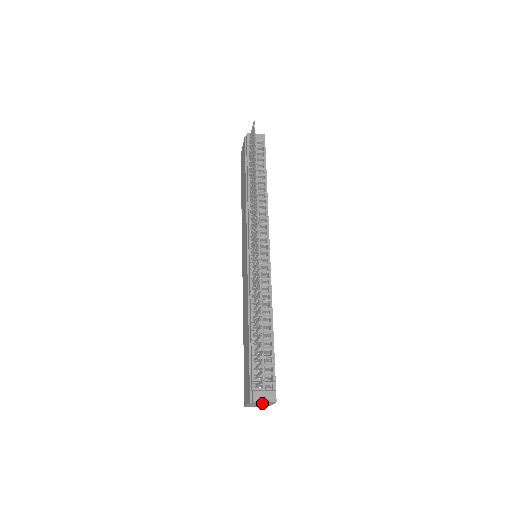
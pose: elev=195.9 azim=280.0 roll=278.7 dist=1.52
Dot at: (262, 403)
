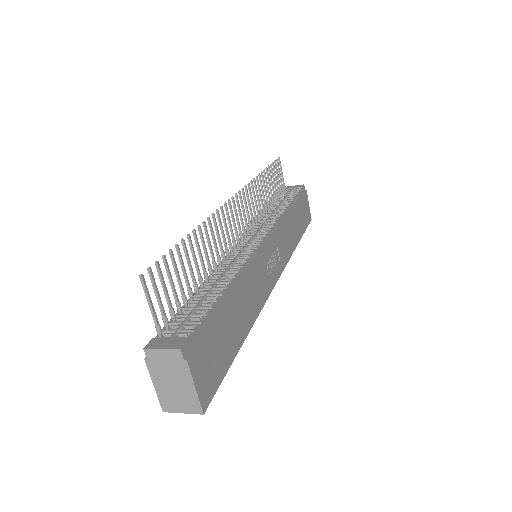
Dot at: (170, 372)
